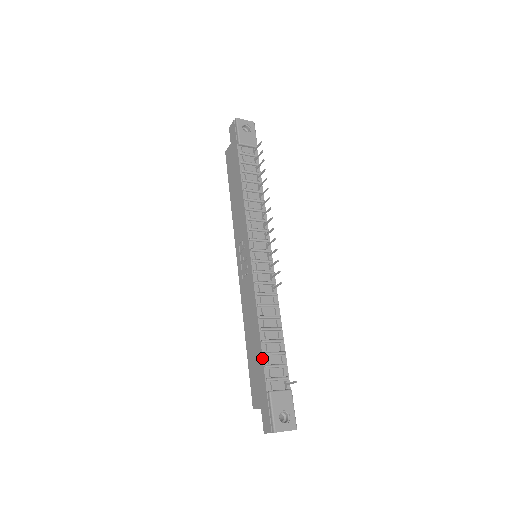
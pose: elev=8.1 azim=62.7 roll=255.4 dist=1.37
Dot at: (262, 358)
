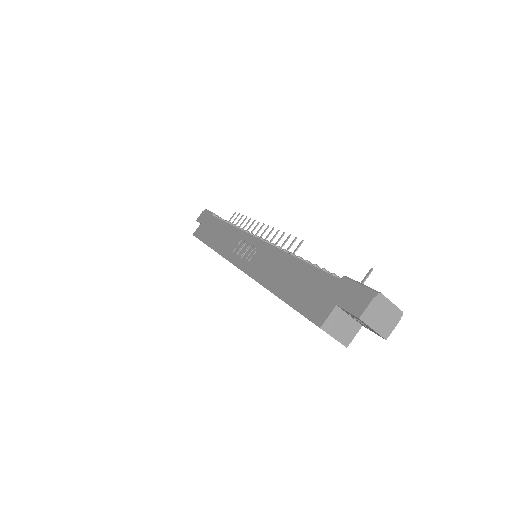
Dot at: (314, 266)
